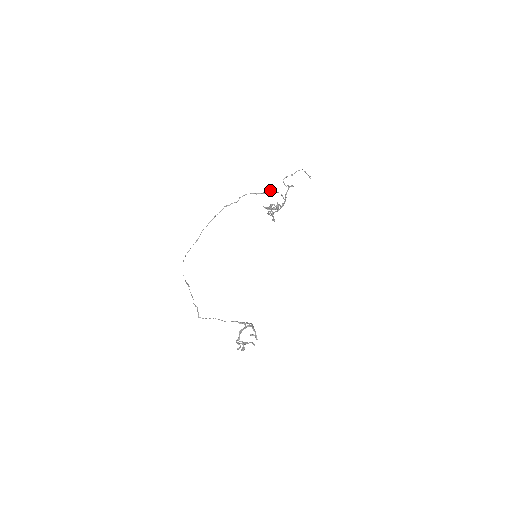
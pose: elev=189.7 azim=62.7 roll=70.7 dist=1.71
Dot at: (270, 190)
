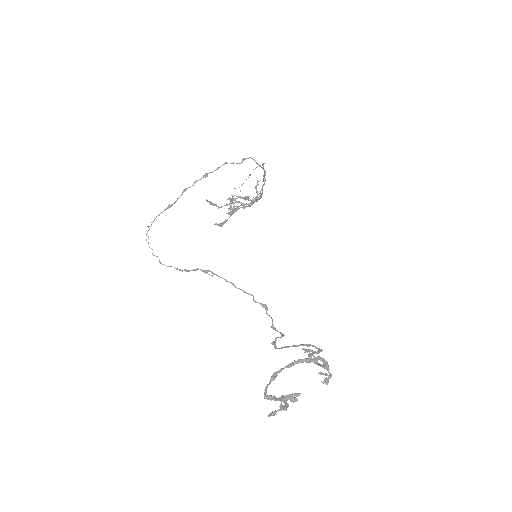
Dot at: occluded
